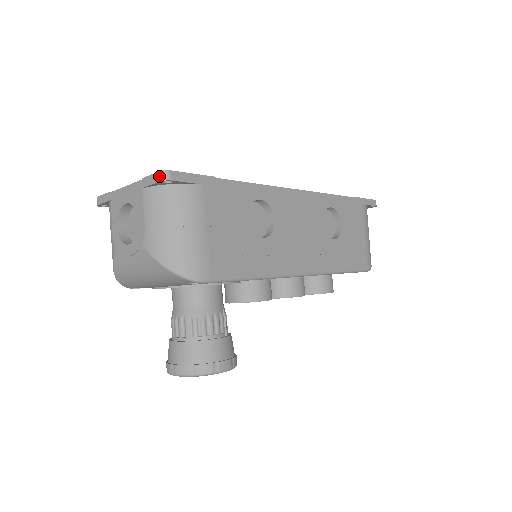
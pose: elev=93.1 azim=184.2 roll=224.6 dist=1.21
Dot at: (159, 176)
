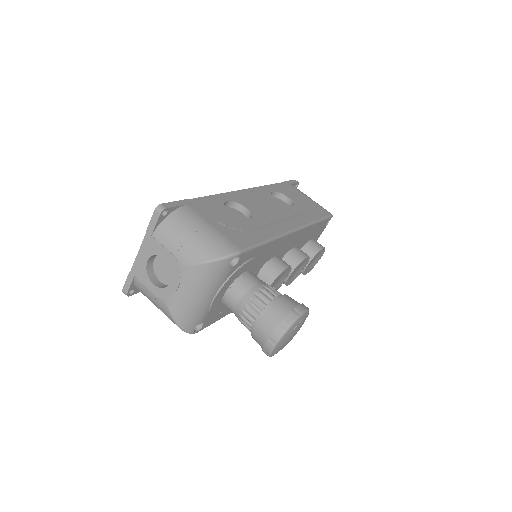
Dot at: (157, 212)
